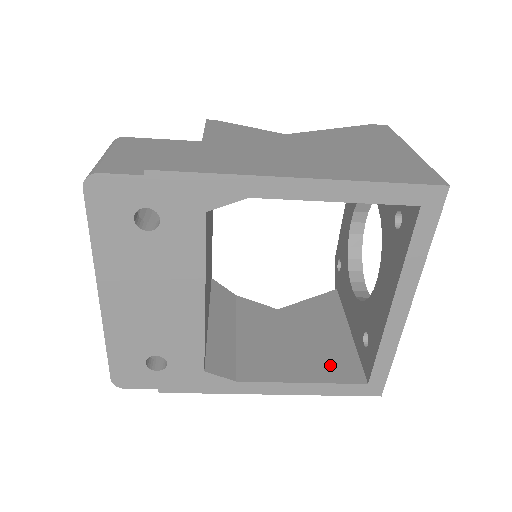
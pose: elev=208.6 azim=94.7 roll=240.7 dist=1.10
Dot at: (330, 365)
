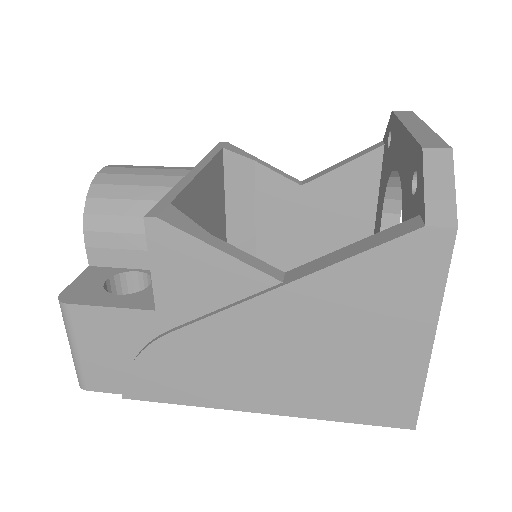
Dot at: occluded
